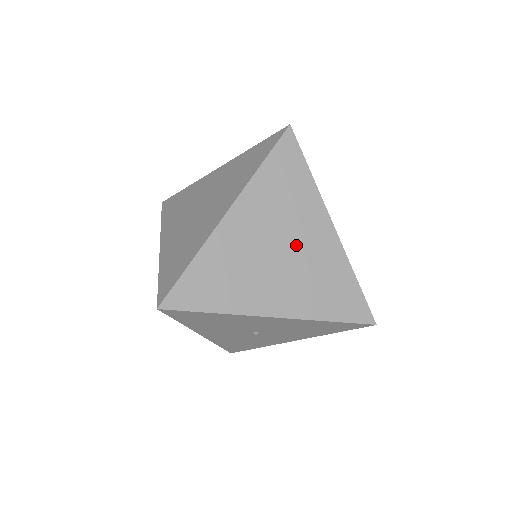
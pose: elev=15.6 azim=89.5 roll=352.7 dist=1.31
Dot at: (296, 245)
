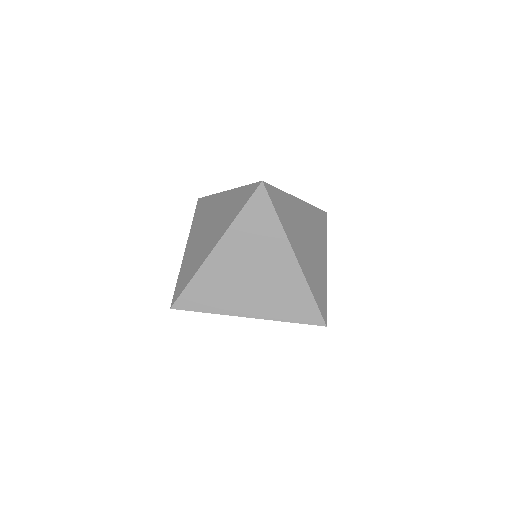
Dot at: (265, 270)
